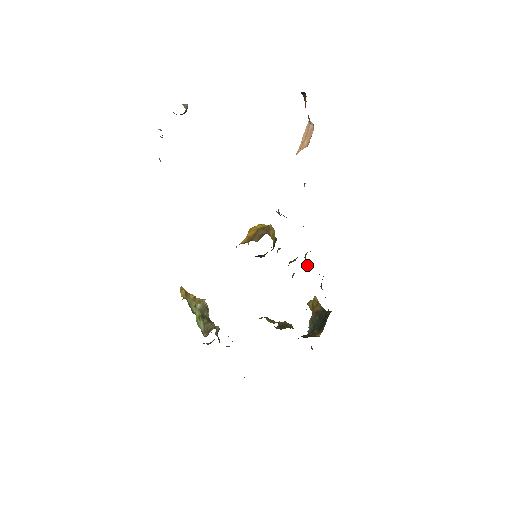
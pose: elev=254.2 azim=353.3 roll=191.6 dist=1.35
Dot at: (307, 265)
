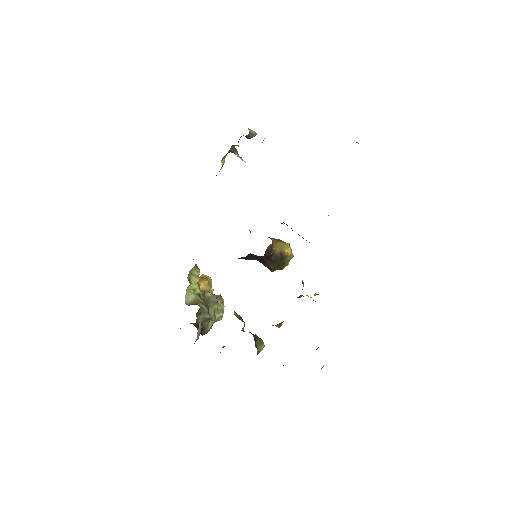
Dot at: occluded
